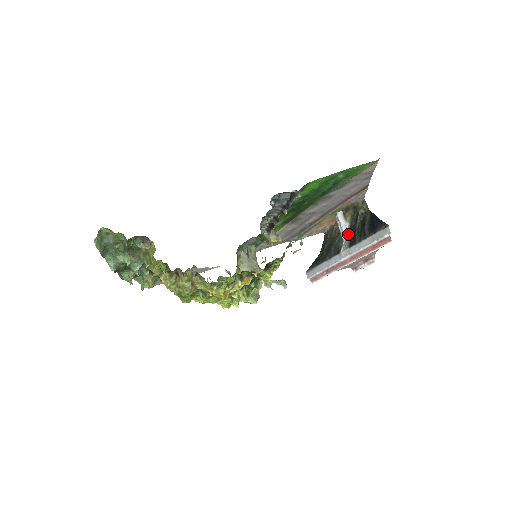
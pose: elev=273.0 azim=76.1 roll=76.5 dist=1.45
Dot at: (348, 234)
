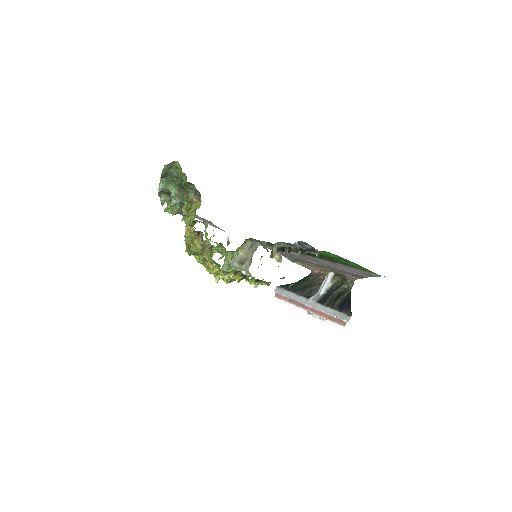
Dot at: (325, 291)
